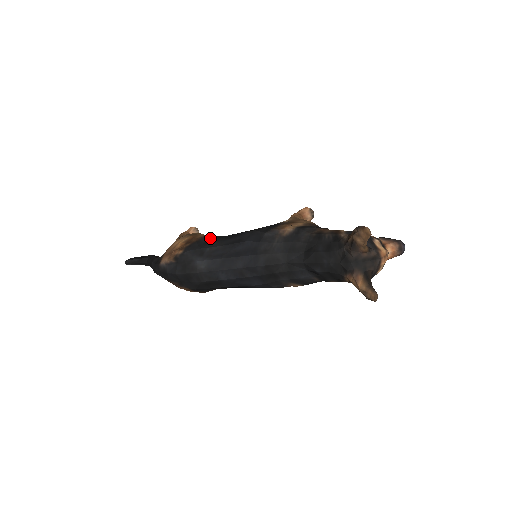
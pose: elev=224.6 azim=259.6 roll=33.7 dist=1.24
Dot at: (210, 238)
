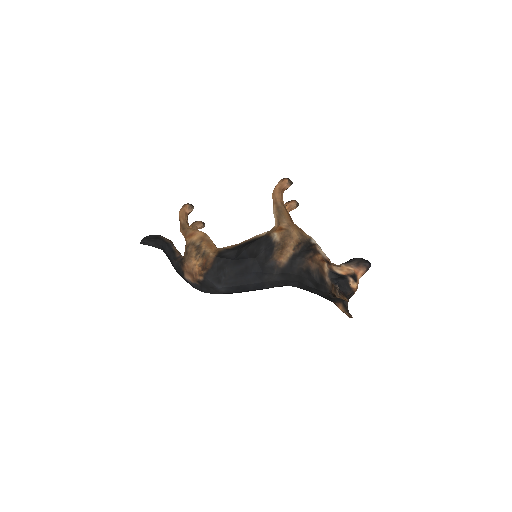
Dot at: (220, 262)
